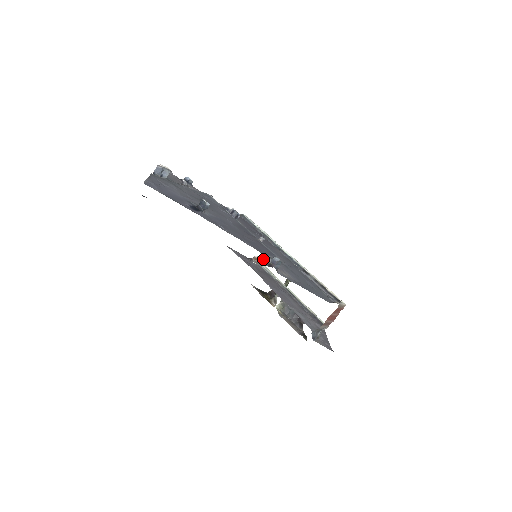
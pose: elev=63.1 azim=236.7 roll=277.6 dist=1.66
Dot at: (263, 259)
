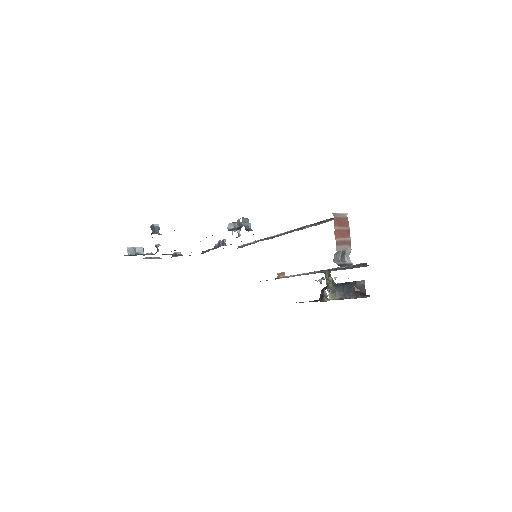
Dot at: (228, 228)
